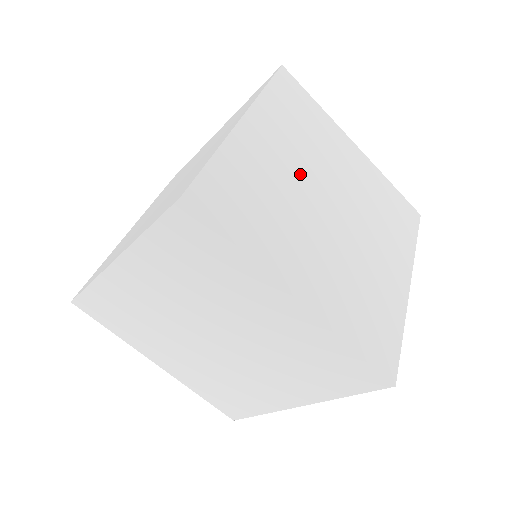
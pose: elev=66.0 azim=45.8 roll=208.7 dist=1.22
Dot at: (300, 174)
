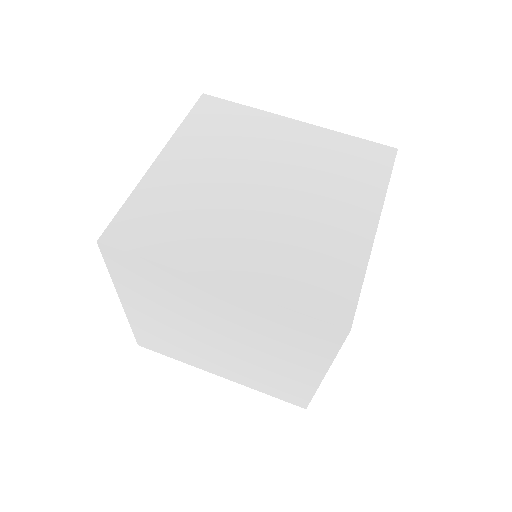
Dot at: (222, 176)
